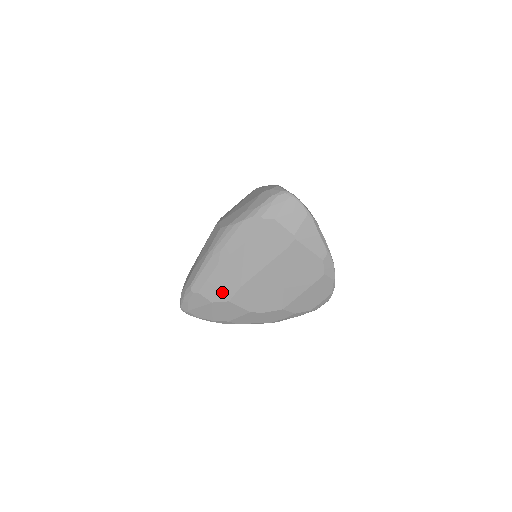
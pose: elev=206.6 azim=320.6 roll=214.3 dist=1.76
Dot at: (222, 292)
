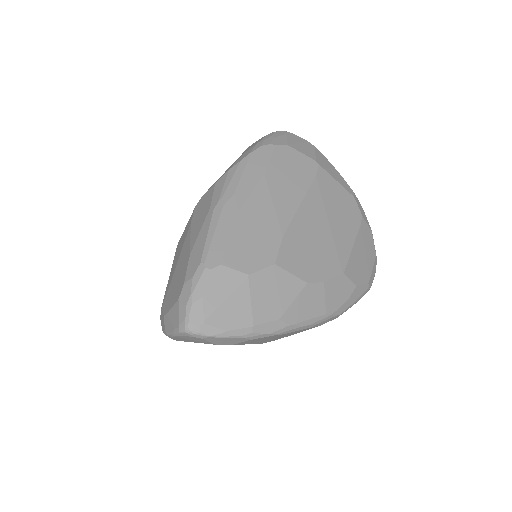
Dot at: (259, 252)
